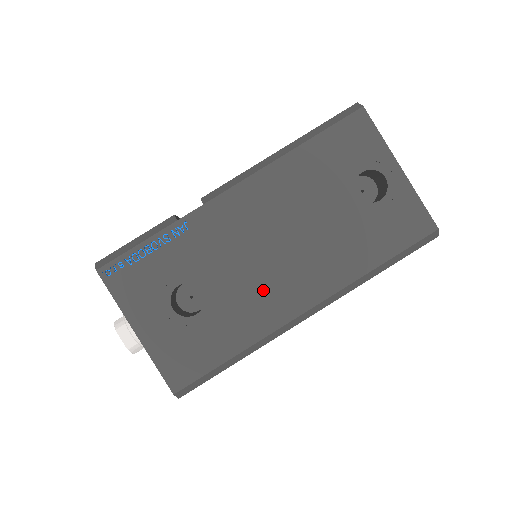
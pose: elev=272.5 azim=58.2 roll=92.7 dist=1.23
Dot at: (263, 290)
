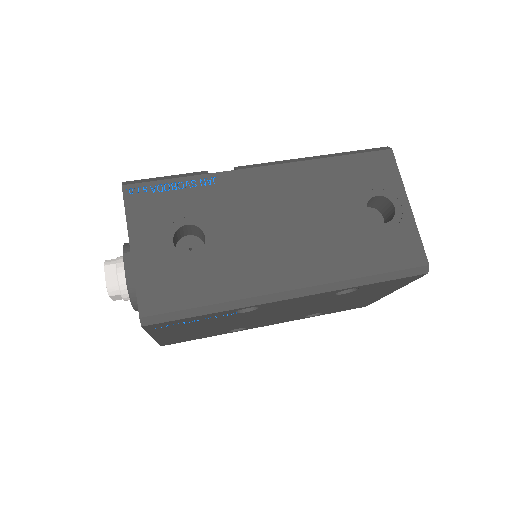
Dot at: (259, 257)
